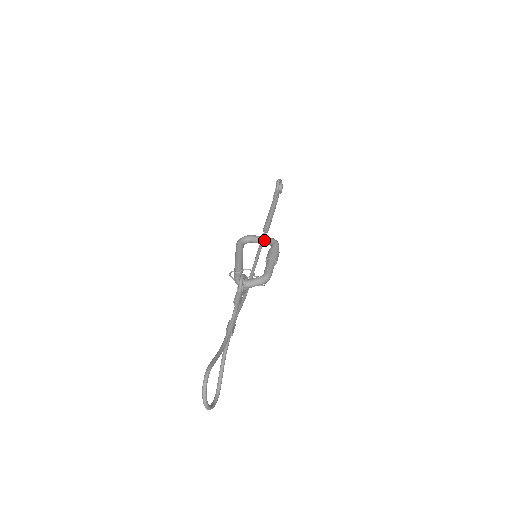
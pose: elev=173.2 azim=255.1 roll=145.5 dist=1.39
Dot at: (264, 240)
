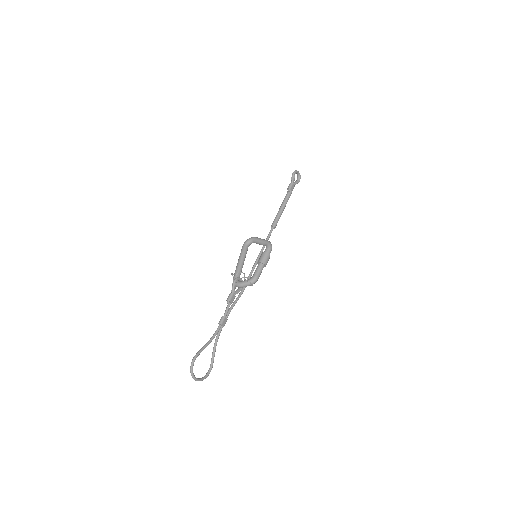
Dot at: (262, 243)
